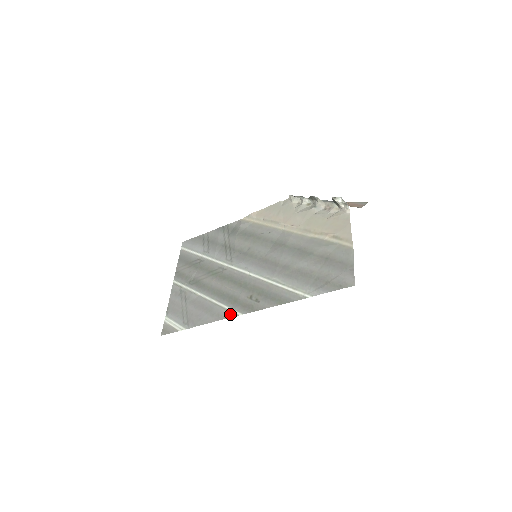
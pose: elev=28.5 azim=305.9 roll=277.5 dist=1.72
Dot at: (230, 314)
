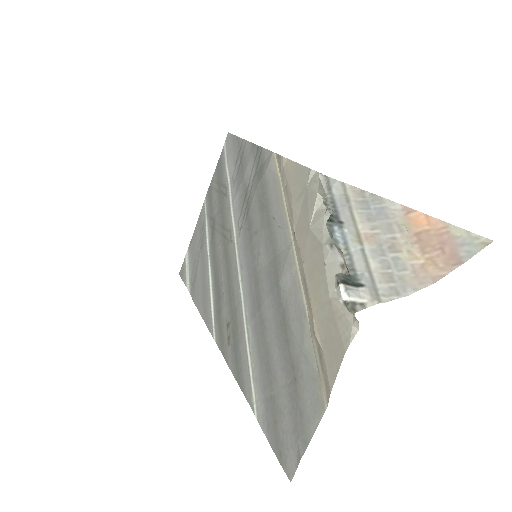
Dot at: (210, 325)
